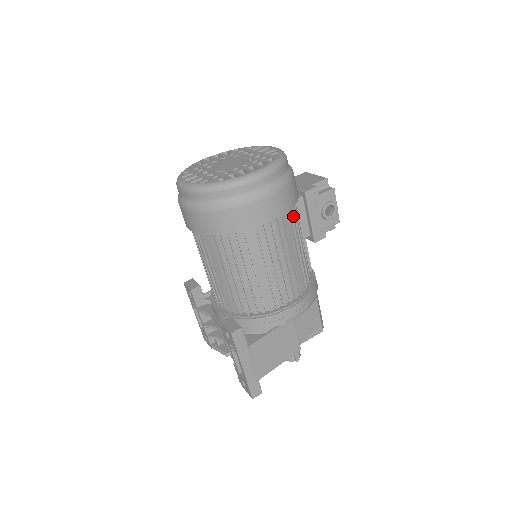
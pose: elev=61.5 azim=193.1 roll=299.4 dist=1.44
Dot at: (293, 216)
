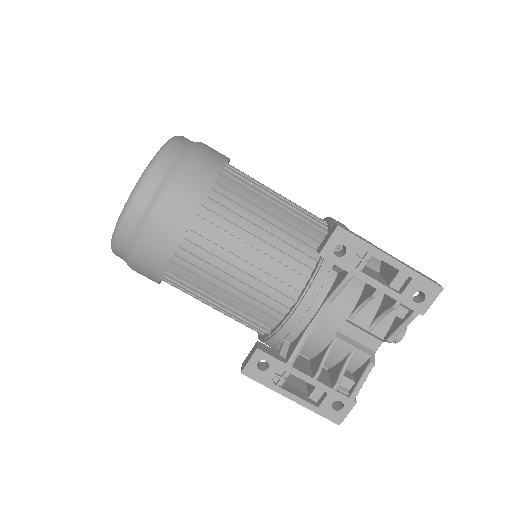
Dot at: occluded
